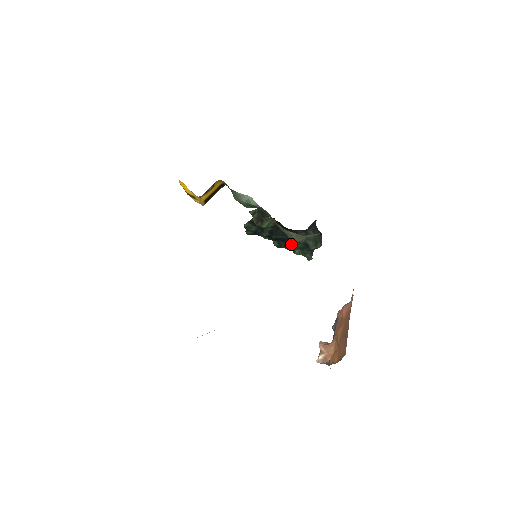
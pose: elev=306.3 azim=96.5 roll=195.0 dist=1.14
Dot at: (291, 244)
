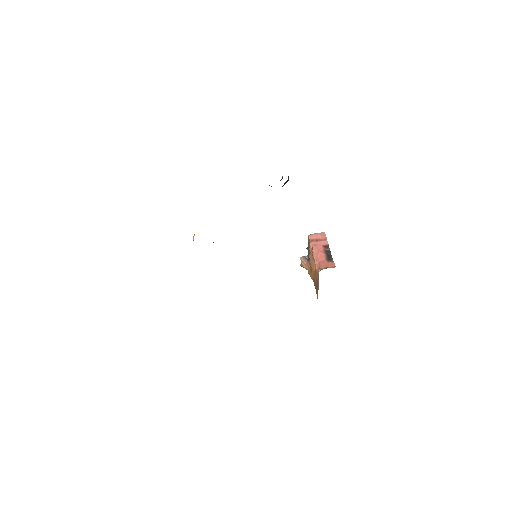
Dot at: occluded
